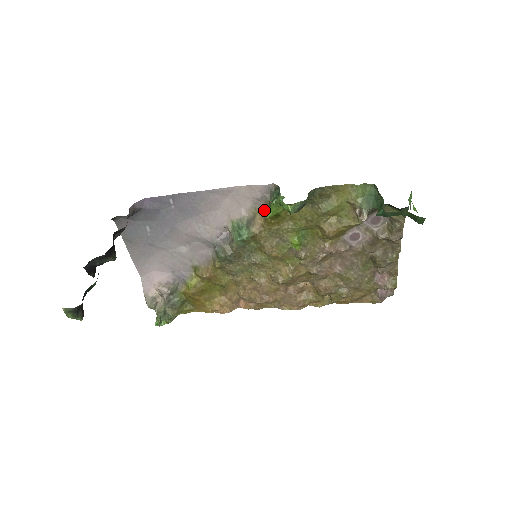
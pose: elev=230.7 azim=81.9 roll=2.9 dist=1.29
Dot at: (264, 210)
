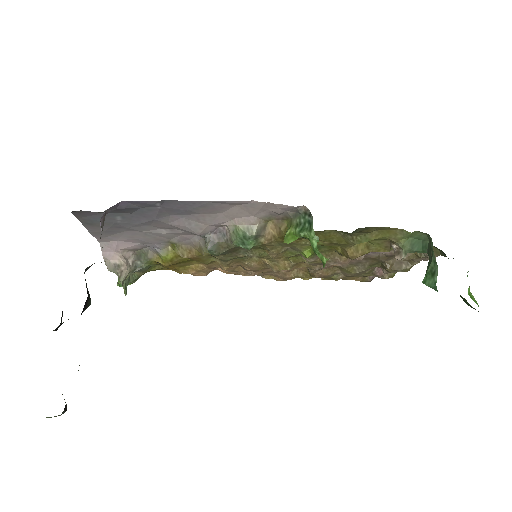
Dot at: (281, 222)
